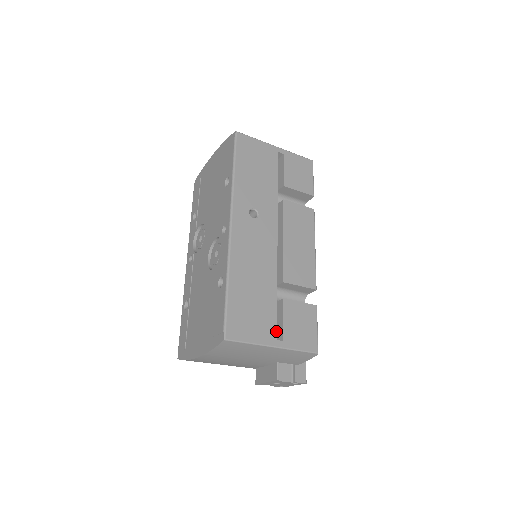
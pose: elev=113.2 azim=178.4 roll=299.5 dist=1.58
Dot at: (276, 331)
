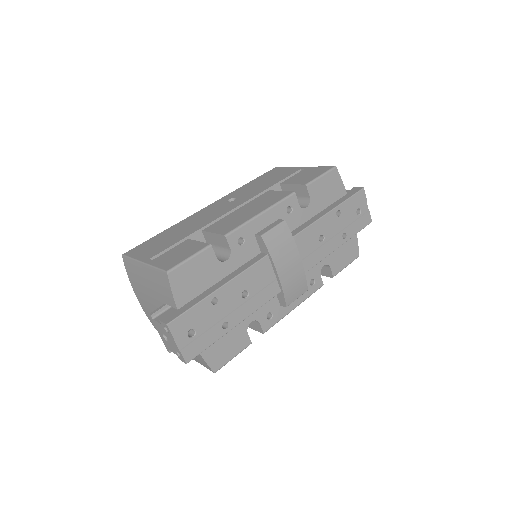
Dot at: (156, 255)
